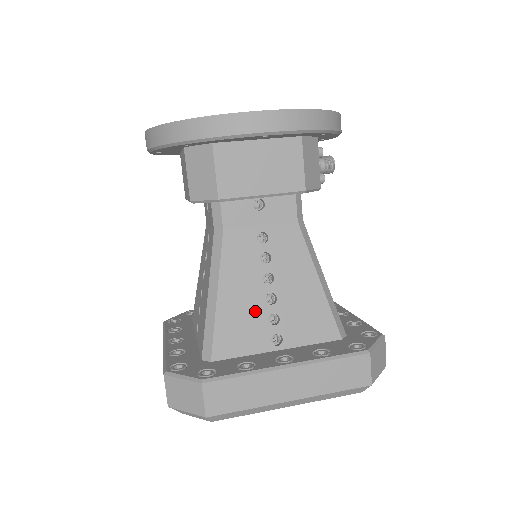
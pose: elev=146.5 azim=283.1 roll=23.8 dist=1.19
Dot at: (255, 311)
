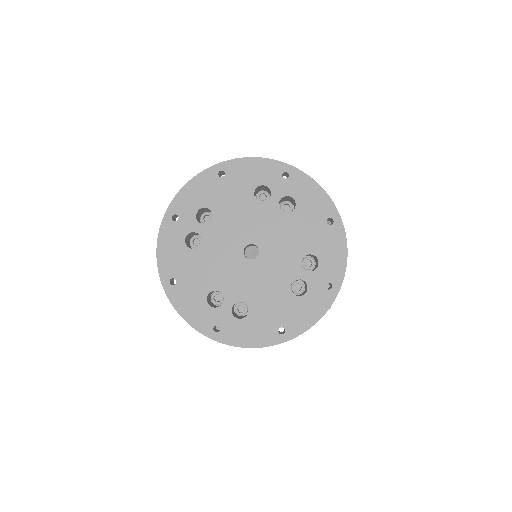
Dot at: occluded
